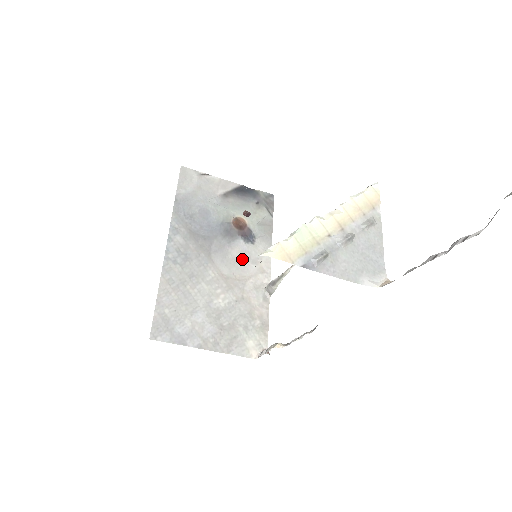
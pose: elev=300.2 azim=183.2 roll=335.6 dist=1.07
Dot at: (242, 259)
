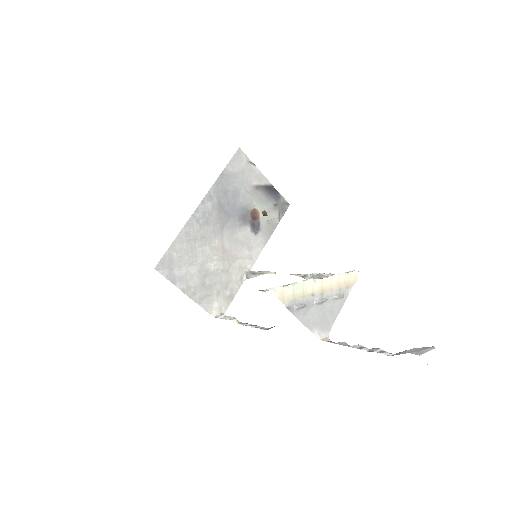
Dot at: (242, 242)
